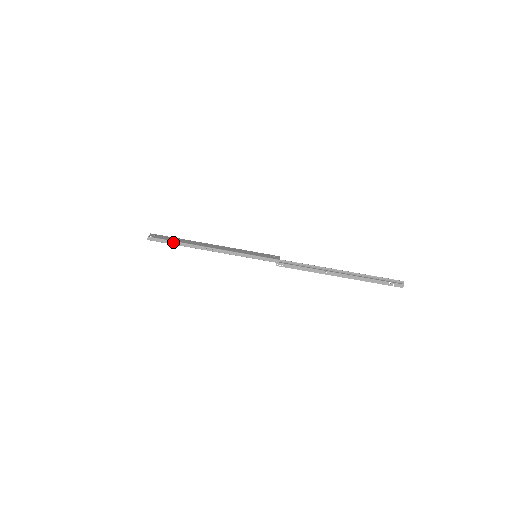
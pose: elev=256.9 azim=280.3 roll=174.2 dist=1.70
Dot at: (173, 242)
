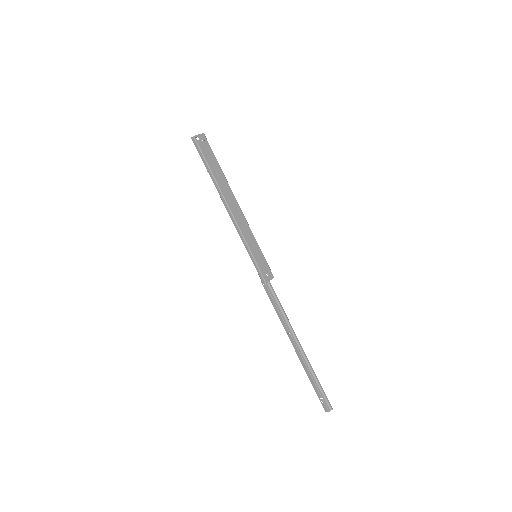
Dot at: (207, 166)
